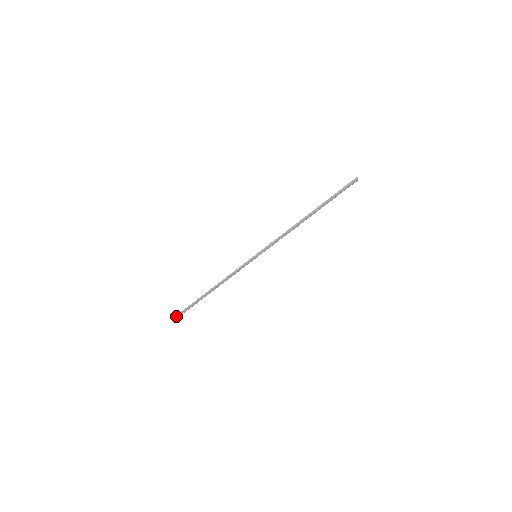
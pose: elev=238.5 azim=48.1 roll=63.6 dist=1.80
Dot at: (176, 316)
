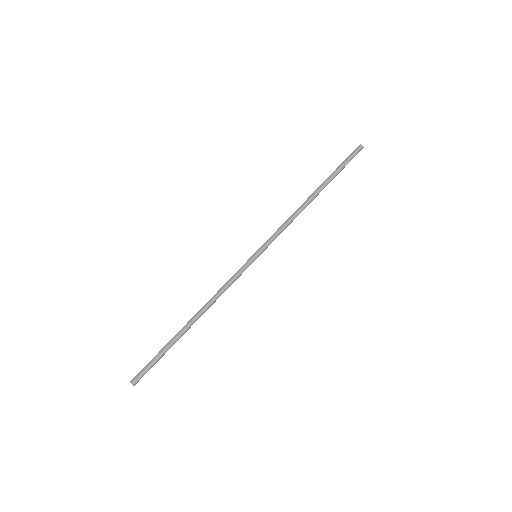
Dot at: (139, 373)
